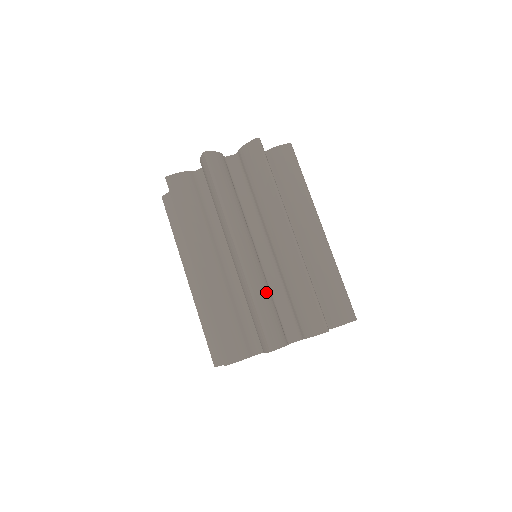
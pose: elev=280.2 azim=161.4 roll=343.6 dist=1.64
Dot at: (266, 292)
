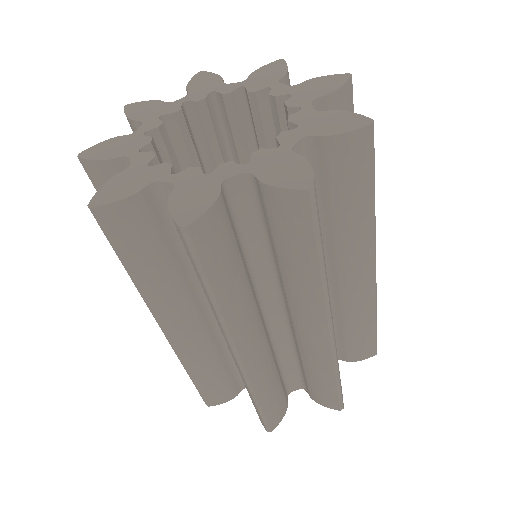
Dot at: occluded
